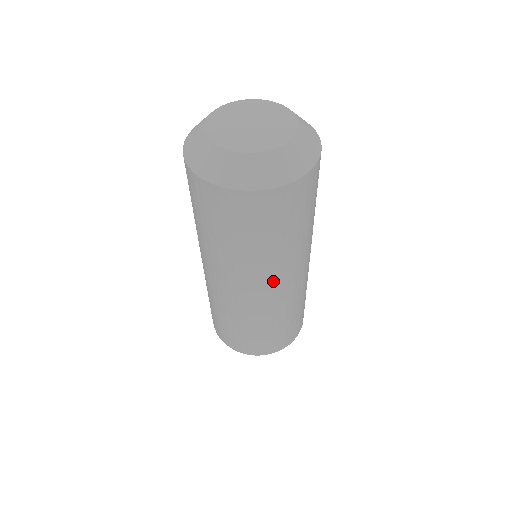
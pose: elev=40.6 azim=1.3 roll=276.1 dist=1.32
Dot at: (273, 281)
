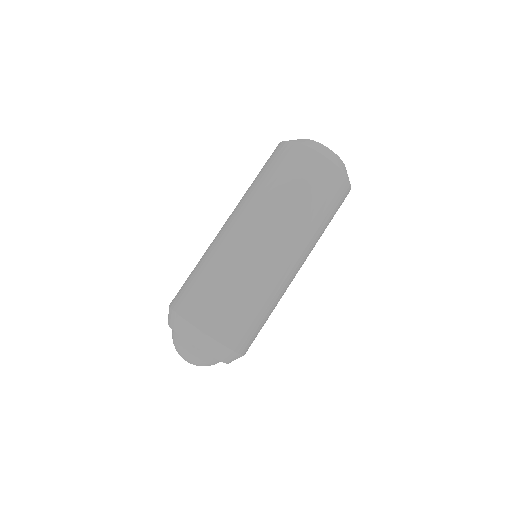
Dot at: (290, 246)
